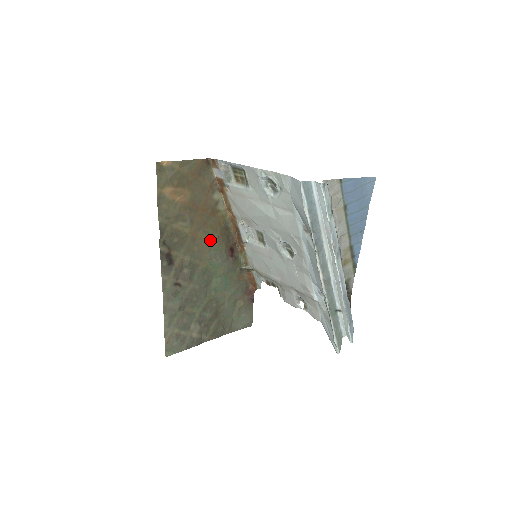
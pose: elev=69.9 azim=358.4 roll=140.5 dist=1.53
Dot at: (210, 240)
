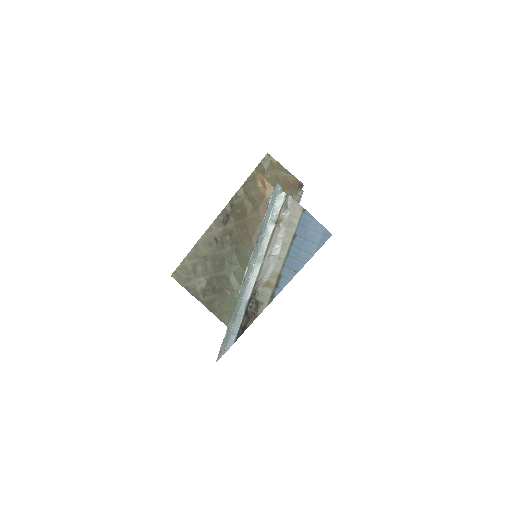
Dot at: (258, 235)
